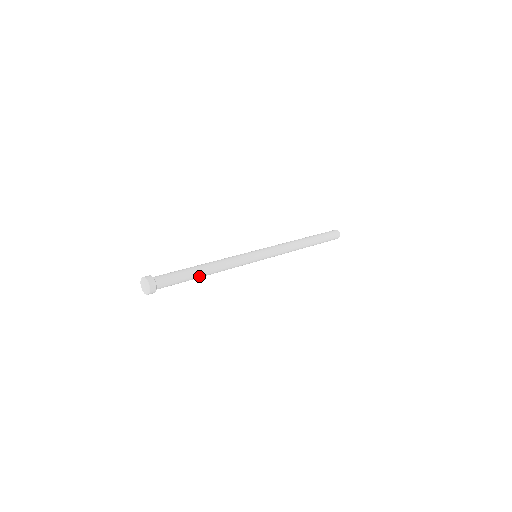
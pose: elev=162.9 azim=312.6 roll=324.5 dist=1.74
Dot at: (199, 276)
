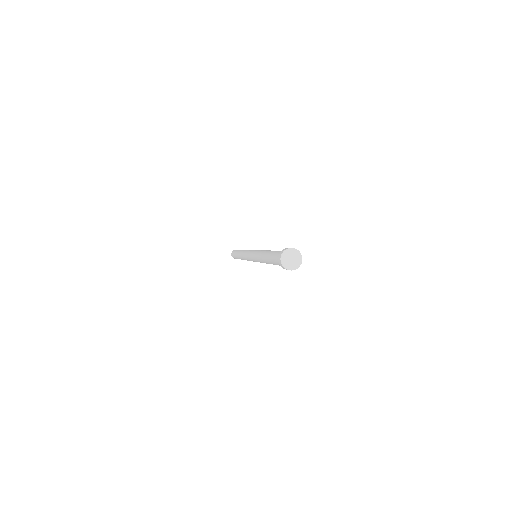
Dot at: occluded
